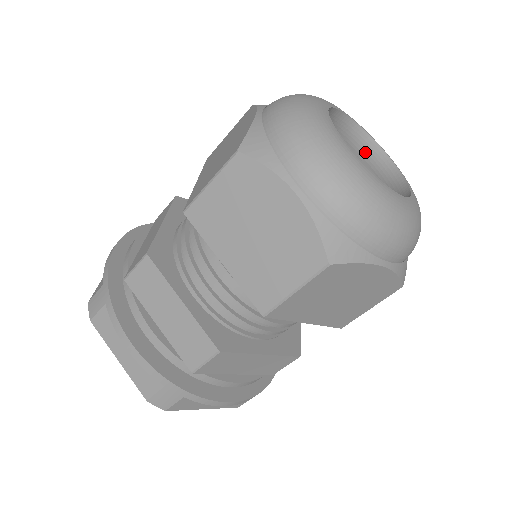
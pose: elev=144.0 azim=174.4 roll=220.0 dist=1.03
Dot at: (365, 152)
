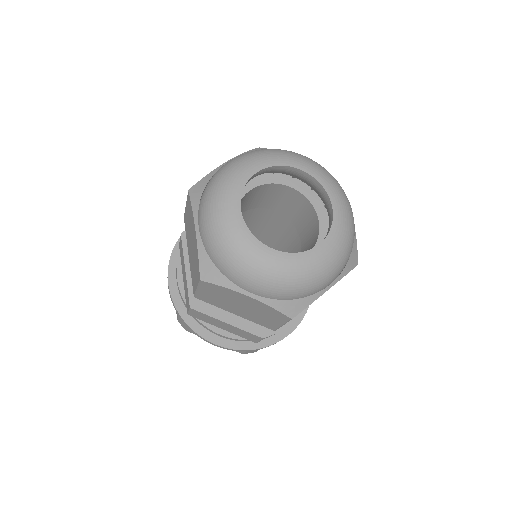
Dot at: (325, 202)
